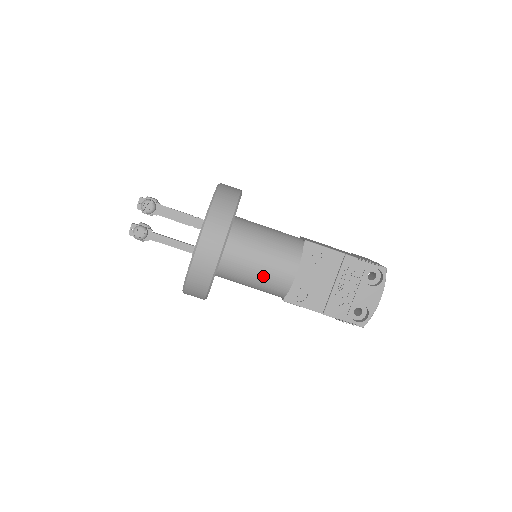
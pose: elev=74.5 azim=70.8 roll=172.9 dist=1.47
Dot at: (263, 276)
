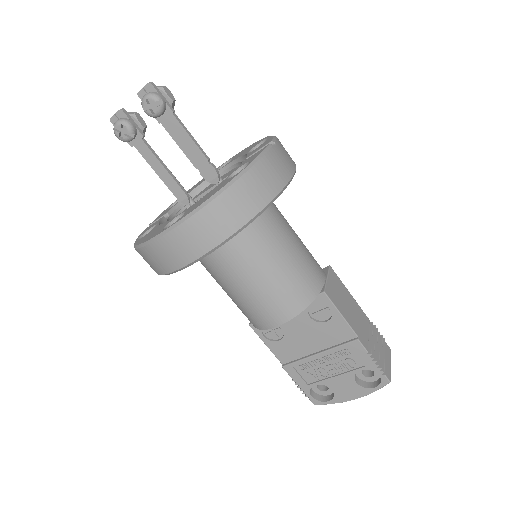
Dot at: (240, 298)
